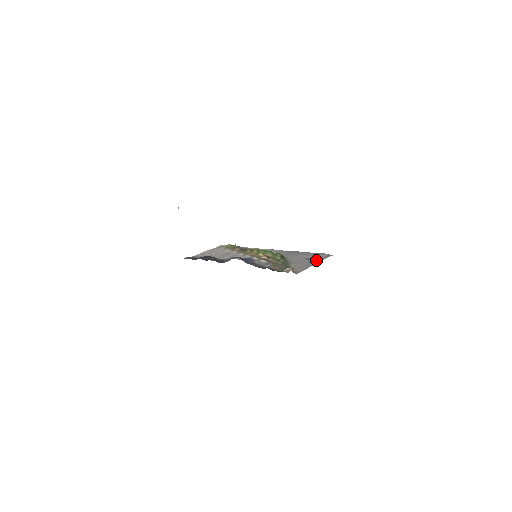
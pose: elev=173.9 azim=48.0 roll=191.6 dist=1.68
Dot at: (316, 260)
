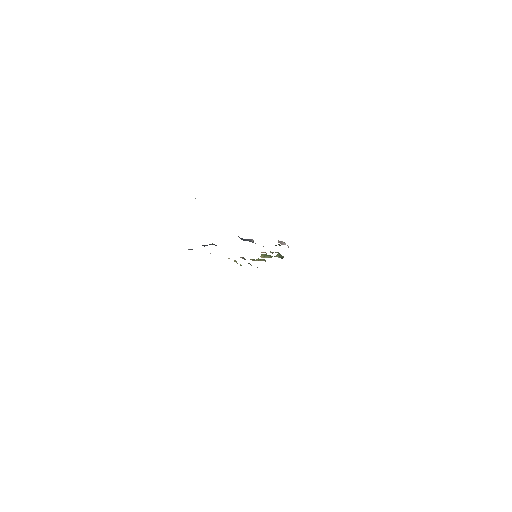
Dot at: occluded
